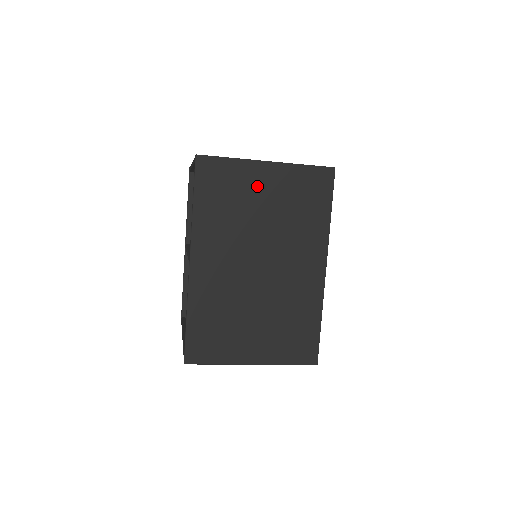
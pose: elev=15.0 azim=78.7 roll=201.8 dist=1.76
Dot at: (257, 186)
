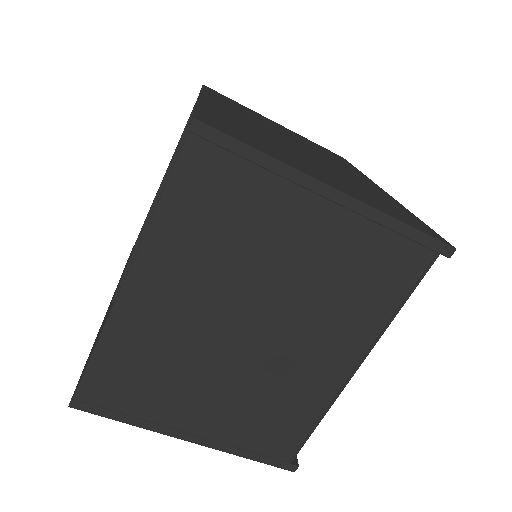
Dot at: occluded
